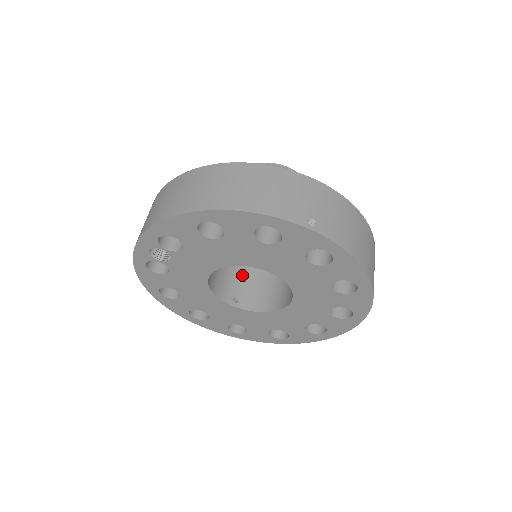
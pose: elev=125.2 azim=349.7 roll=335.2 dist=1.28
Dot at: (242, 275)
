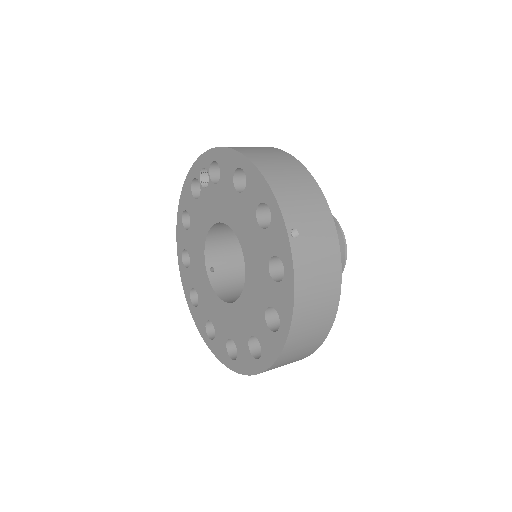
Dot at: (237, 266)
